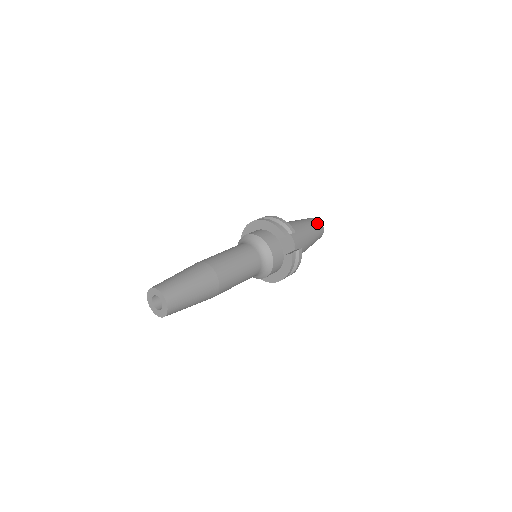
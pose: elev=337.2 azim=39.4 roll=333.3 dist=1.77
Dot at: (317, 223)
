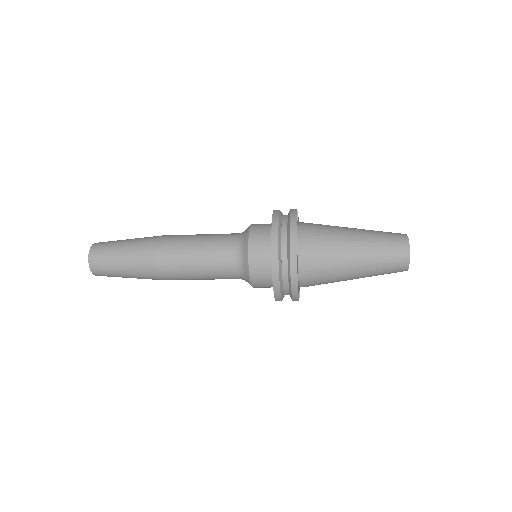
Dot at: occluded
